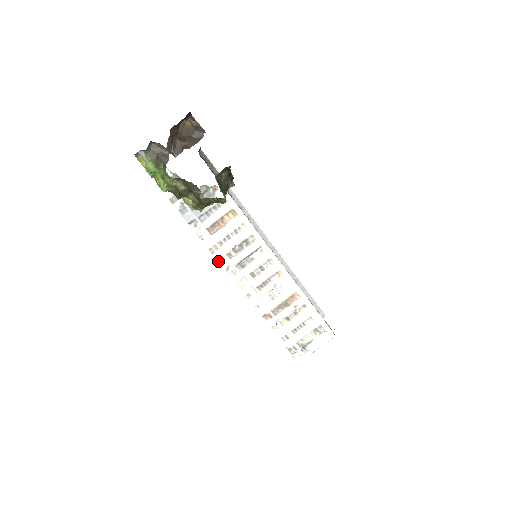
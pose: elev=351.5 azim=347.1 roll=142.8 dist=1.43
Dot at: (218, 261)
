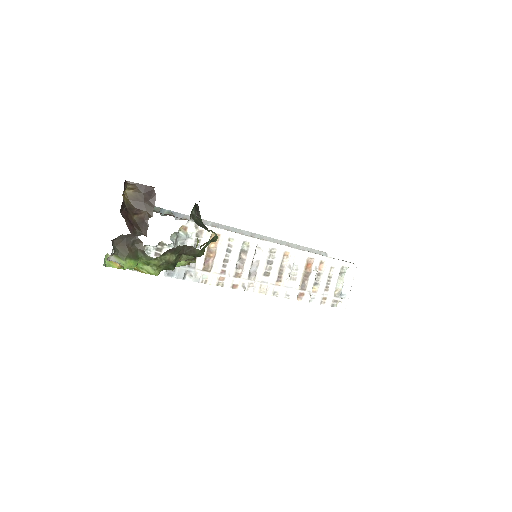
Dot at: occluded
